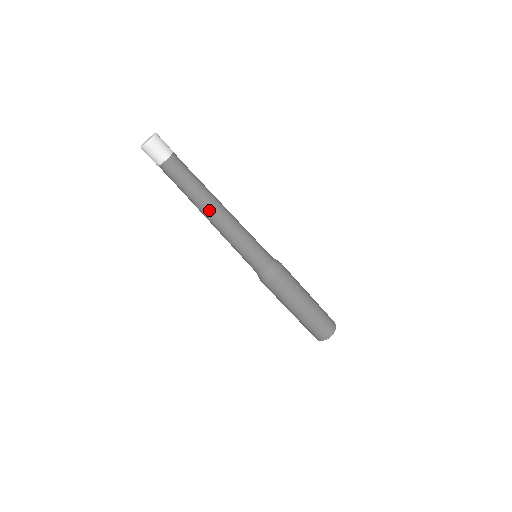
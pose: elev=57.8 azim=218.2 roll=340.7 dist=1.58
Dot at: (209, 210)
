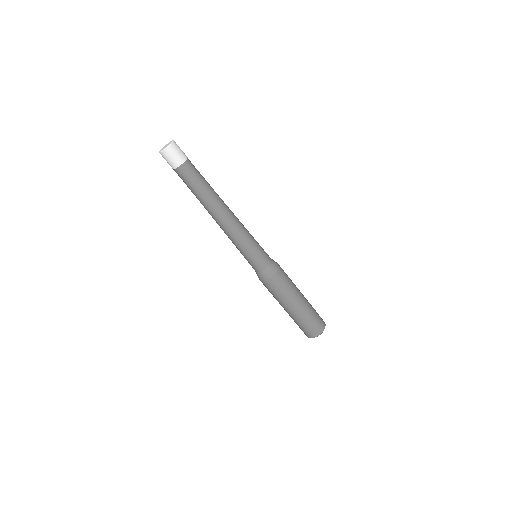
Dot at: (221, 207)
